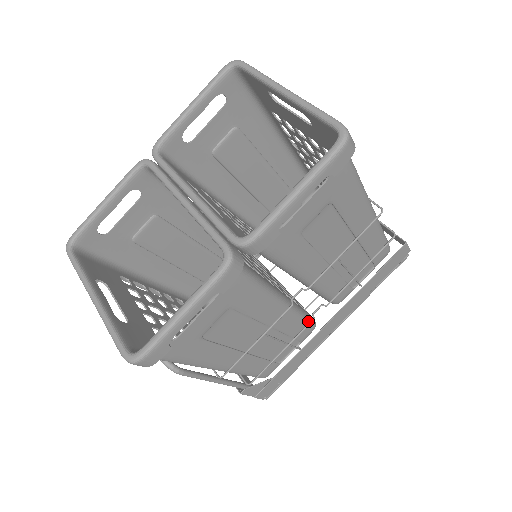
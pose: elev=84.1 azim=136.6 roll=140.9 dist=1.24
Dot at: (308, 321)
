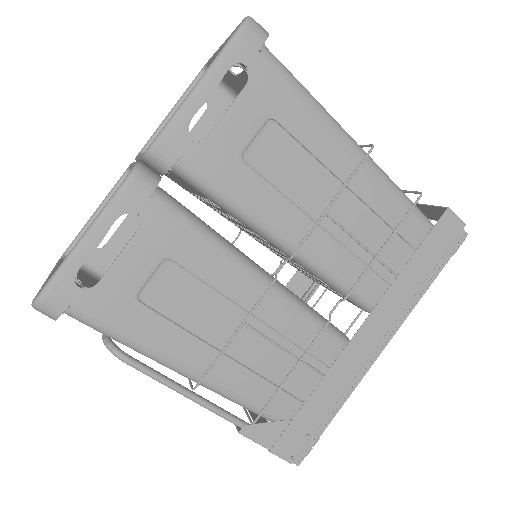
Dot at: (329, 329)
